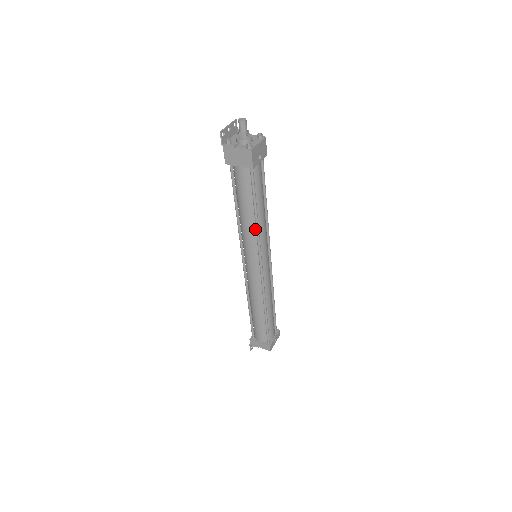
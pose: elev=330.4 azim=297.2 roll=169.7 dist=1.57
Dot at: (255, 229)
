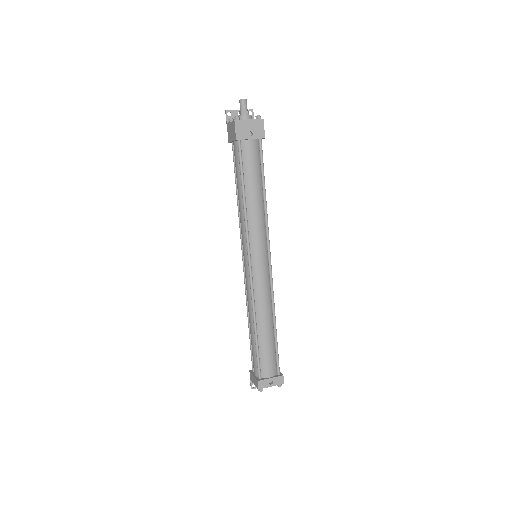
Dot at: (245, 214)
